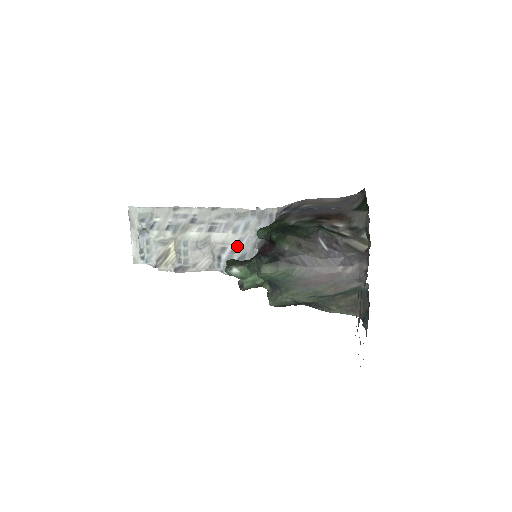
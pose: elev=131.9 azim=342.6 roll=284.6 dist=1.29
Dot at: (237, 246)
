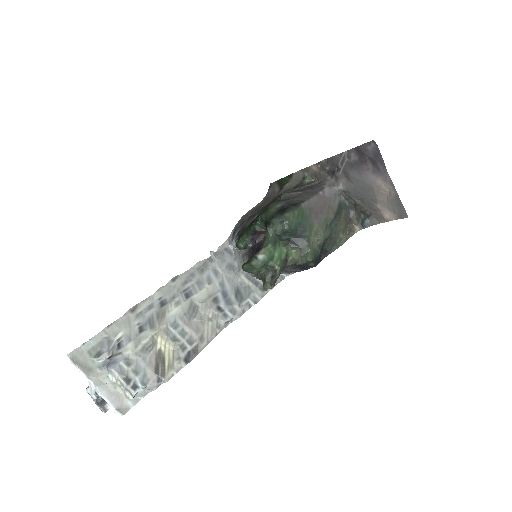
Dot at: (224, 289)
